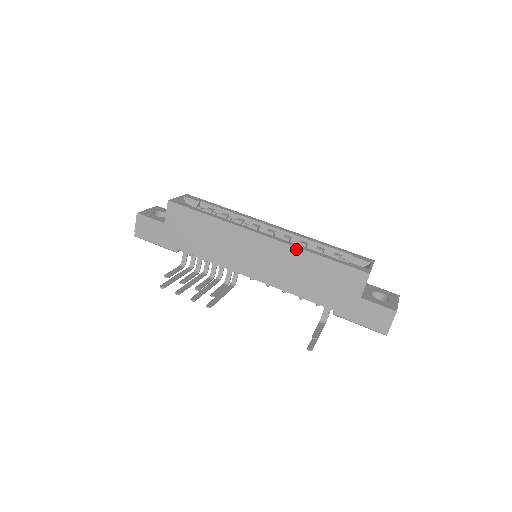
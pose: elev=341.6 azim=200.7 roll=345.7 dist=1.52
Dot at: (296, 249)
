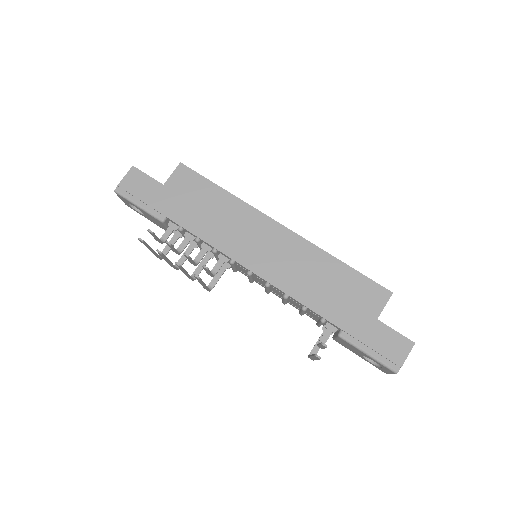
Dot at: (316, 248)
